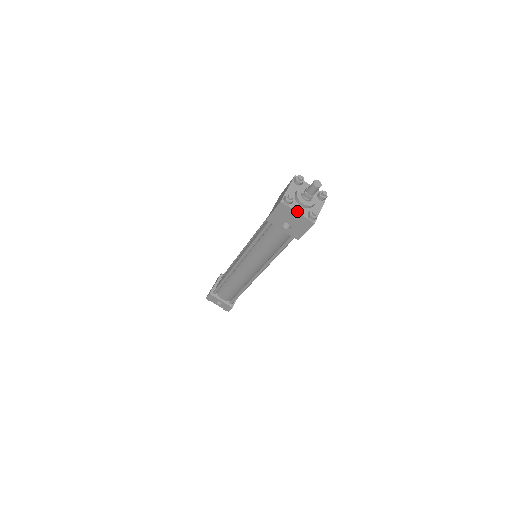
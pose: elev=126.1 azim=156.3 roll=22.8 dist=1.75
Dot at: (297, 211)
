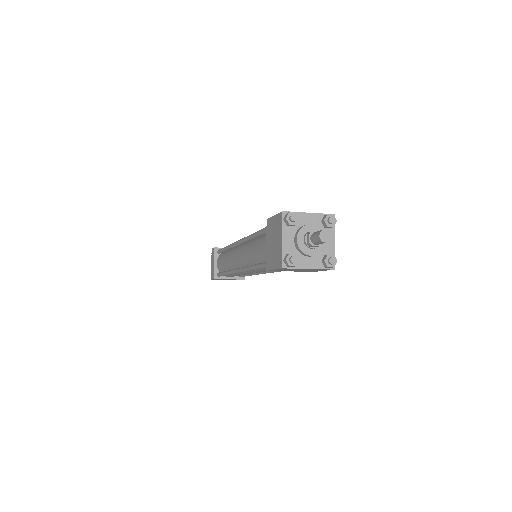
Dot at: (308, 268)
